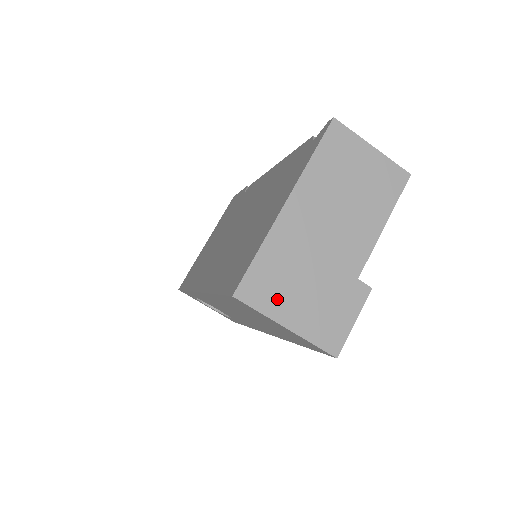
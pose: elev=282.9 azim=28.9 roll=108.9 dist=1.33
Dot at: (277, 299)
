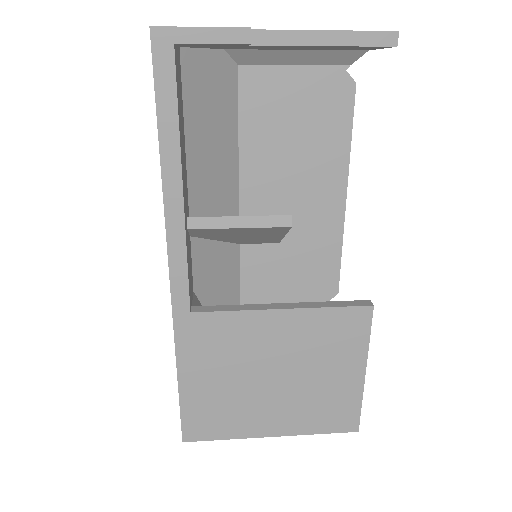
Dot at: occluded
